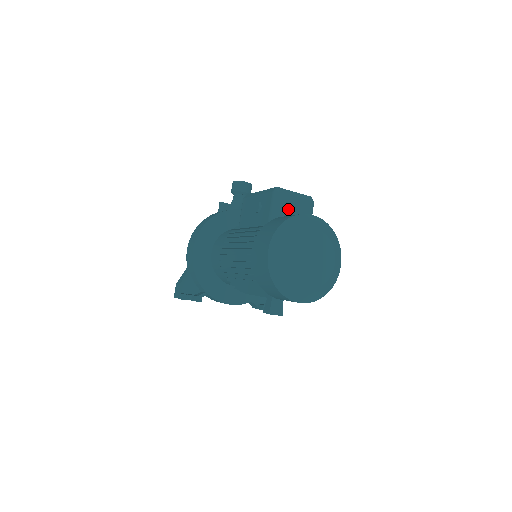
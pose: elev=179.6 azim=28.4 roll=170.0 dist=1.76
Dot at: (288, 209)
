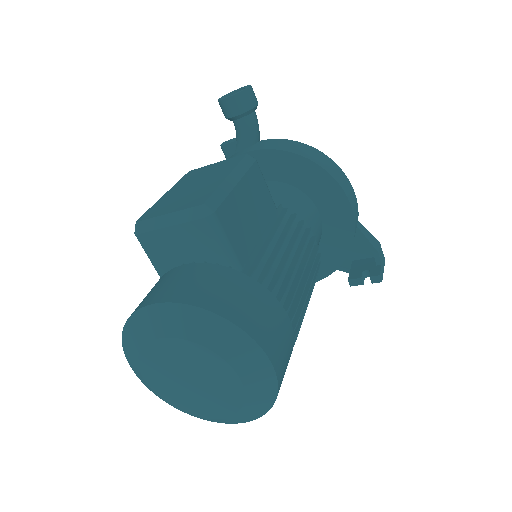
Dot at: (171, 253)
